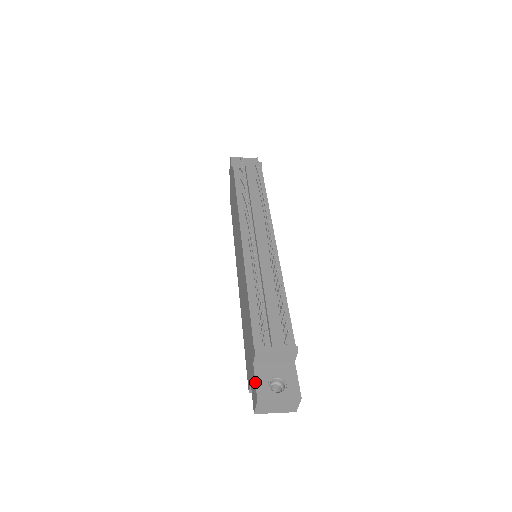
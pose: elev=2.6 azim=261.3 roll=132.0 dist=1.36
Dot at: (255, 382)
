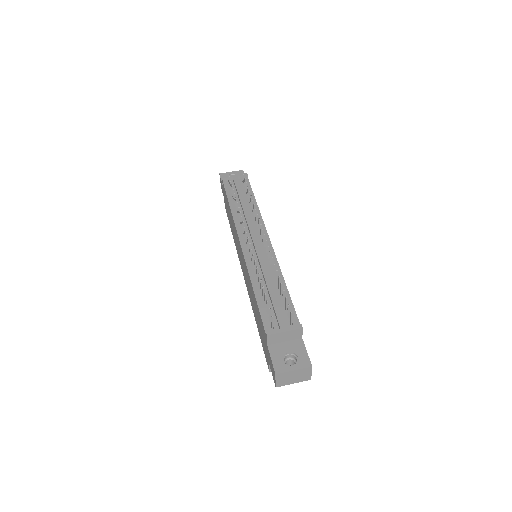
Dot at: (271, 360)
